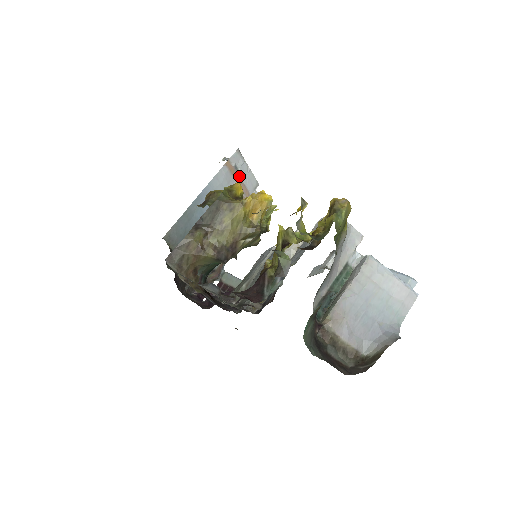
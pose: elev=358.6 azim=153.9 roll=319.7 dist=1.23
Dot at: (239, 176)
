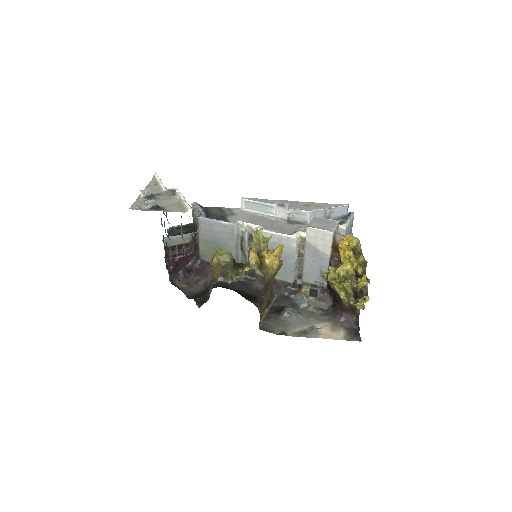
Dot at: occluded
